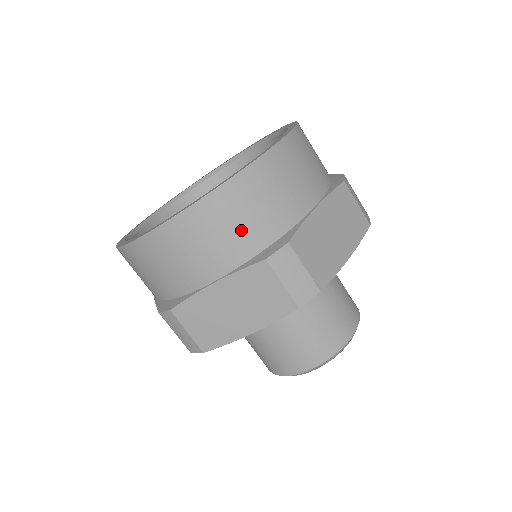
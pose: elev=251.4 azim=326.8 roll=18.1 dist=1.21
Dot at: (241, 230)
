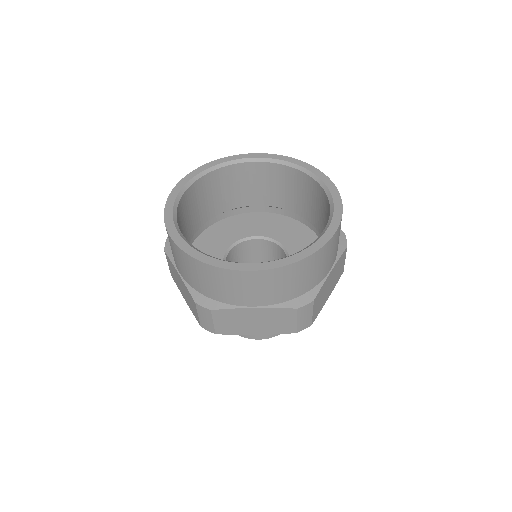
Dot at: (197, 280)
